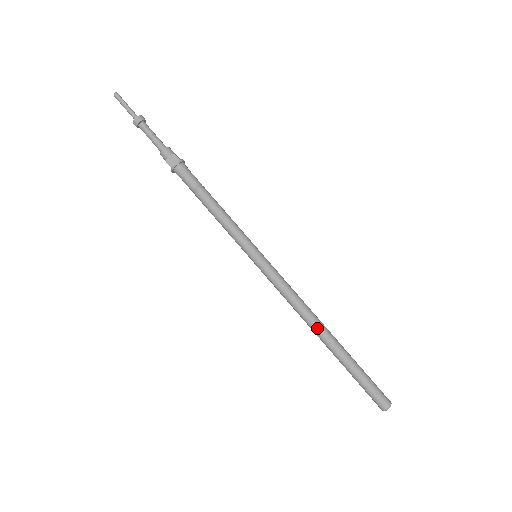
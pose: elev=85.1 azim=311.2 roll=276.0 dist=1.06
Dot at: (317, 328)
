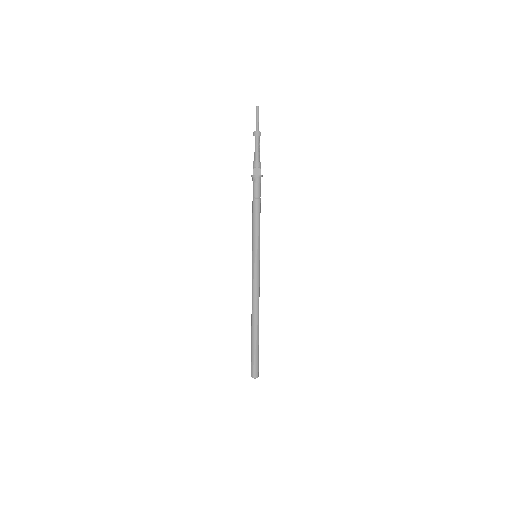
Dot at: (255, 316)
